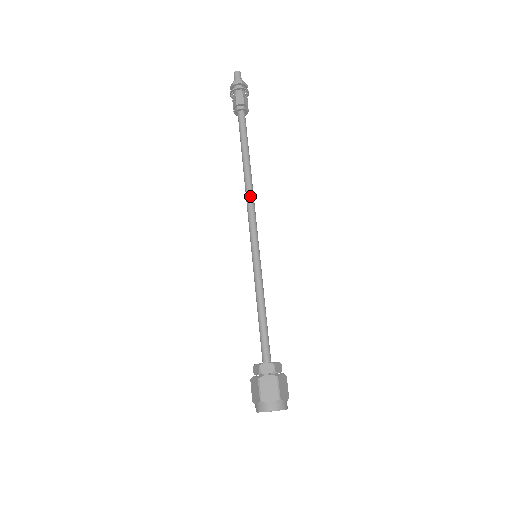
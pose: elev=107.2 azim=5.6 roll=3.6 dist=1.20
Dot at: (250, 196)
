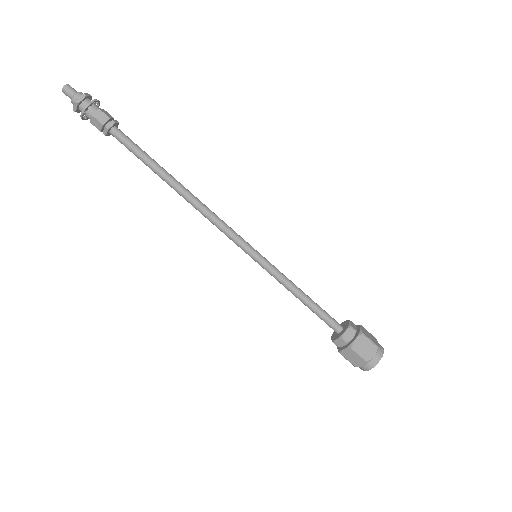
Dot at: (200, 211)
